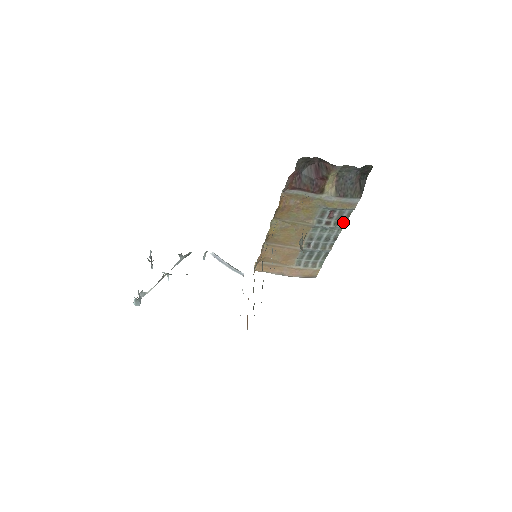
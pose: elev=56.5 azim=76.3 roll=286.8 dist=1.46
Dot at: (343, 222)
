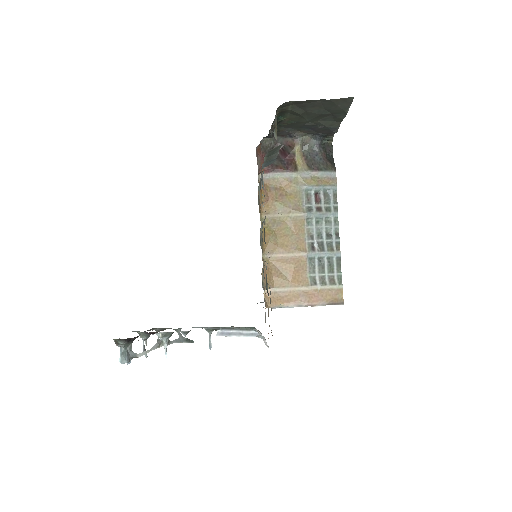
Dot at: (334, 208)
